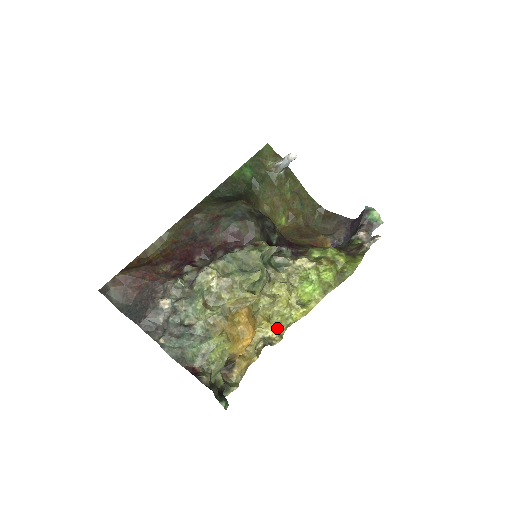
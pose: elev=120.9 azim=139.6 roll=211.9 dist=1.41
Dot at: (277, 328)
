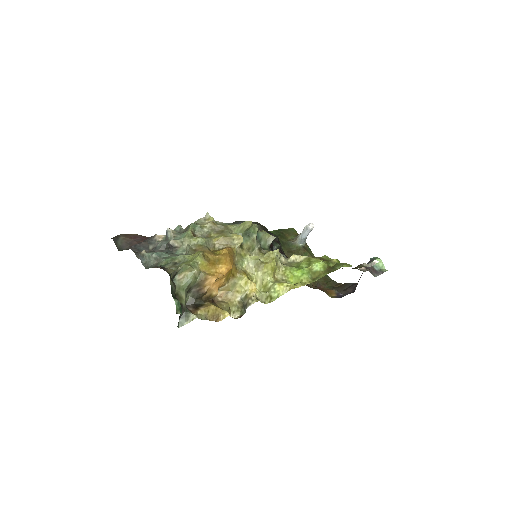
Dot at: (256, 289)
